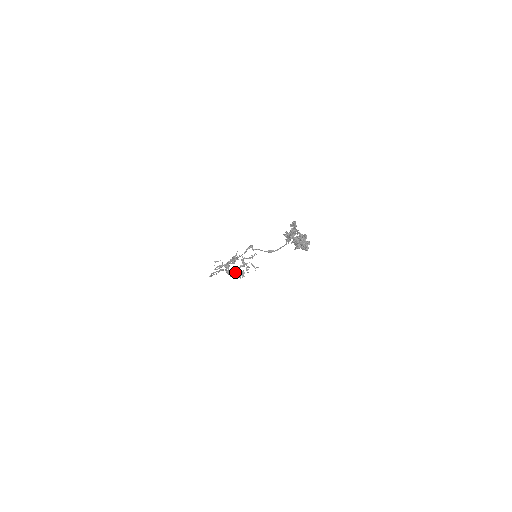
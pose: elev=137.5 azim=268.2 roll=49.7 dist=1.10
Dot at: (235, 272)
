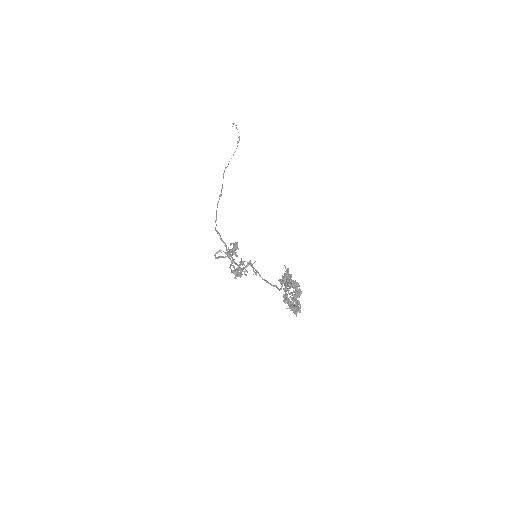
Dot at: (233, 273)
